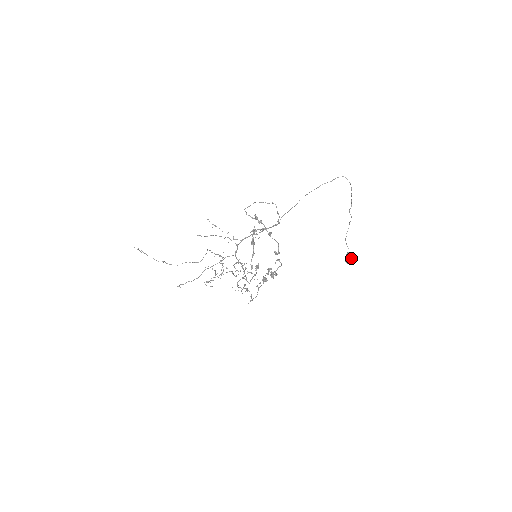
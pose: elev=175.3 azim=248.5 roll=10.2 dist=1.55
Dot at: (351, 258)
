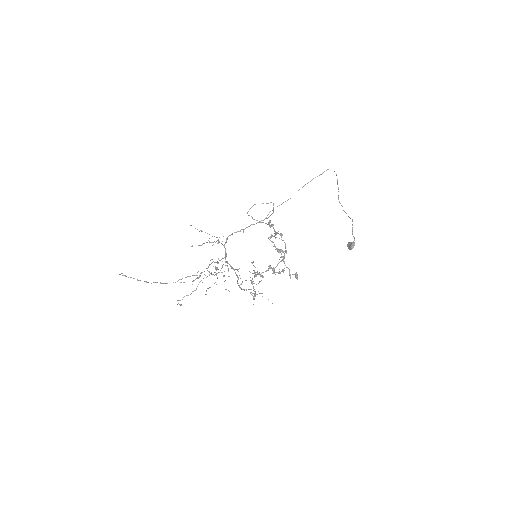
Dot at: (354, 245)
